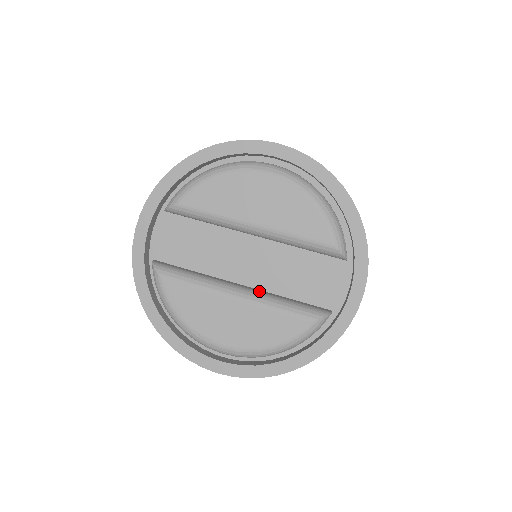
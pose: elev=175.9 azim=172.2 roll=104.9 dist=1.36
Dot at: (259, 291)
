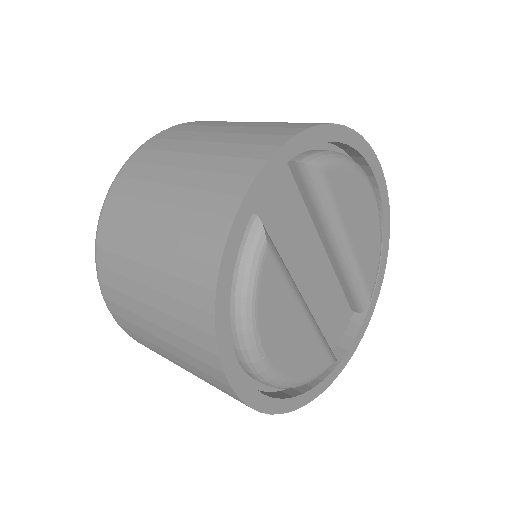
Dot at: occluded
